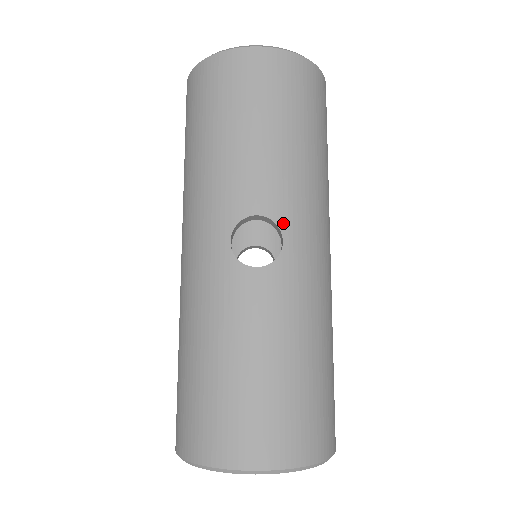
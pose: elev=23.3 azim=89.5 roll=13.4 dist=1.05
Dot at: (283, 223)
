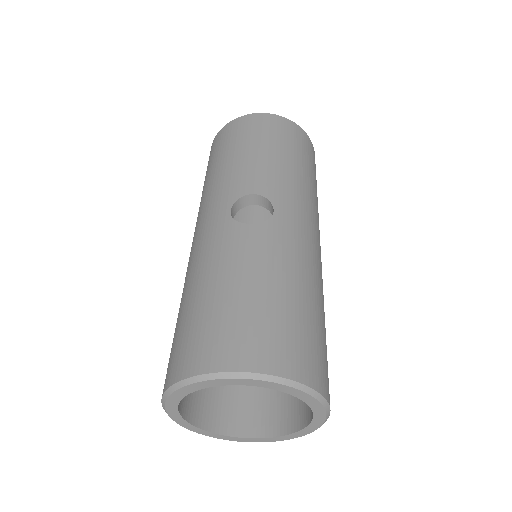
Dot at: (274, 200)
